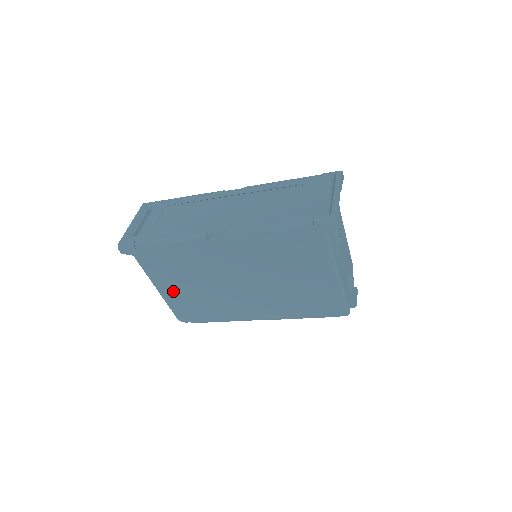
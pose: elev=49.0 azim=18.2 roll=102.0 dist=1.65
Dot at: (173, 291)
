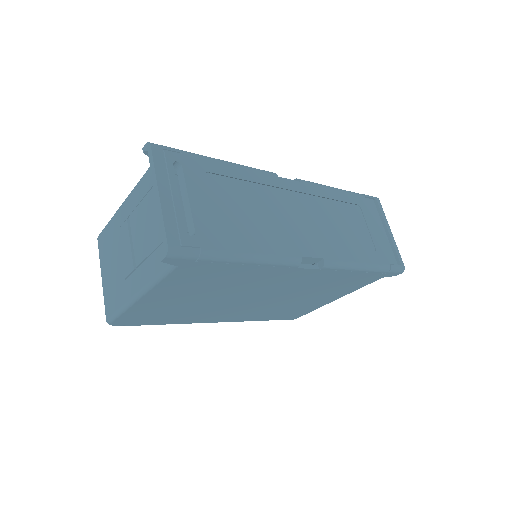
Dot at: (161, 300)
